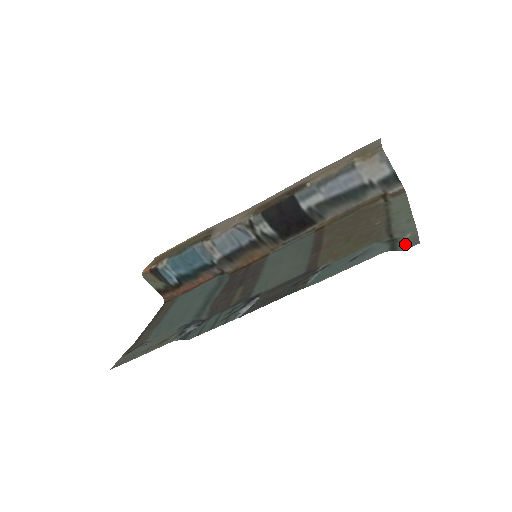
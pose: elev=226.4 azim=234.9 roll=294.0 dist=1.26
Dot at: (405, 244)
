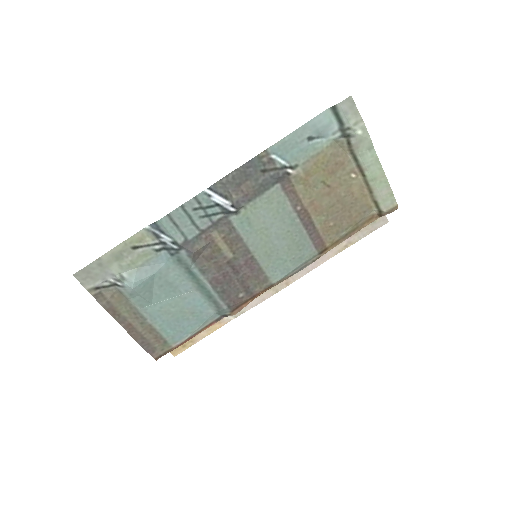
Dot at: (347, 114)
